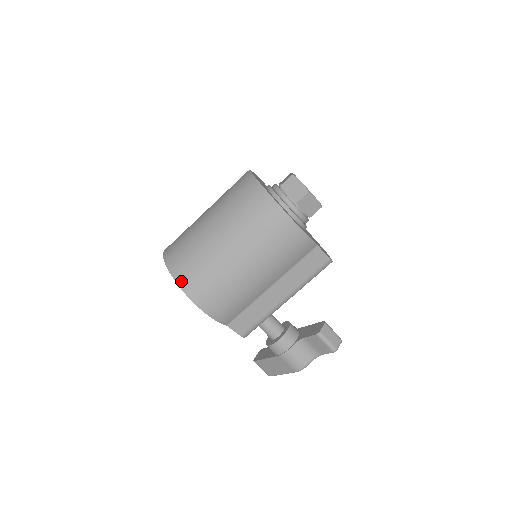
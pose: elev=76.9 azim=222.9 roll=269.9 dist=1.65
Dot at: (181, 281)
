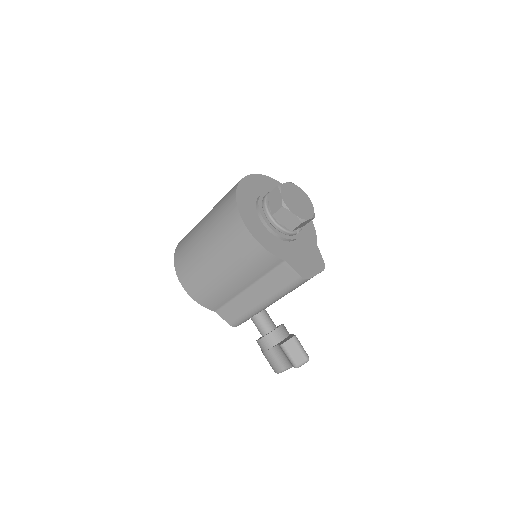
Dot at: (177, 265)
